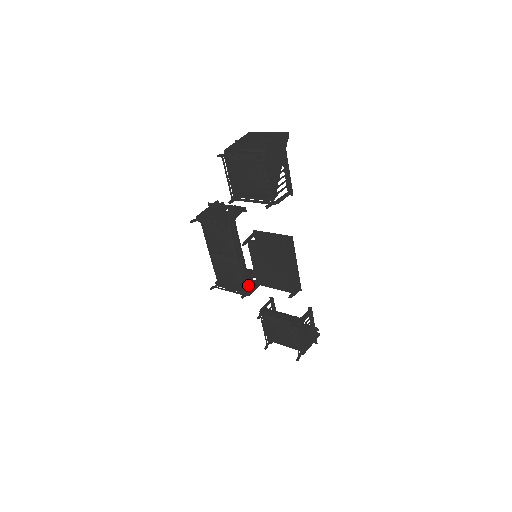
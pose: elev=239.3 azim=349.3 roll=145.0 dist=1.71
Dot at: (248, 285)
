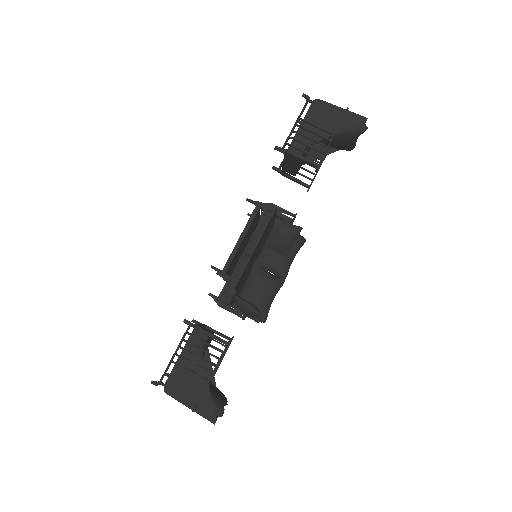
Dot at: (229, 294)
